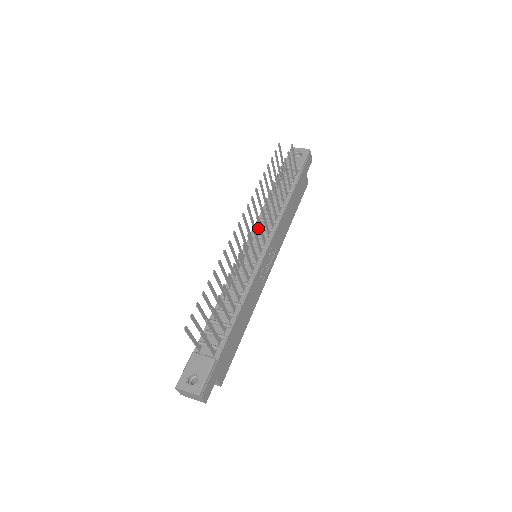
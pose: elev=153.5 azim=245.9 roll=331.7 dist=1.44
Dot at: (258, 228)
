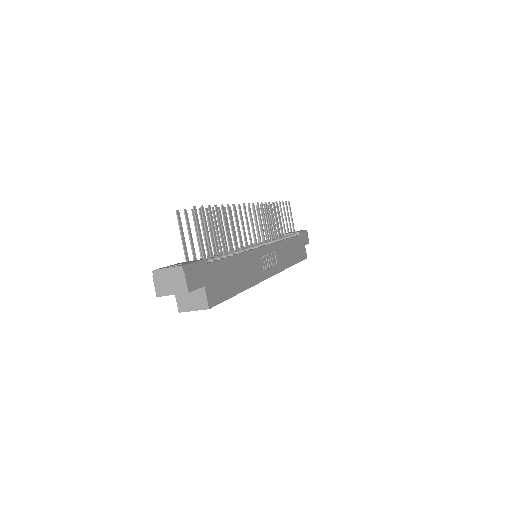
Dot at: occluded
